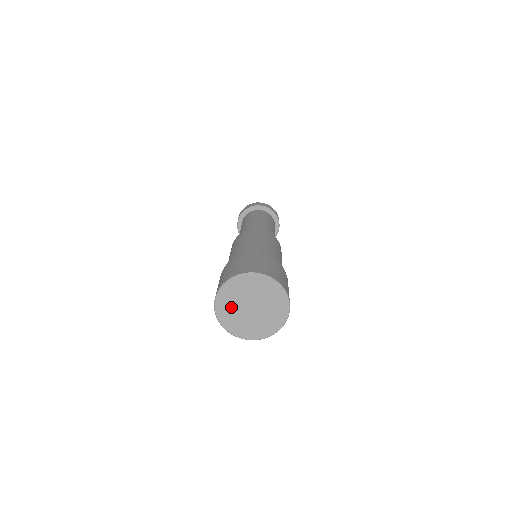
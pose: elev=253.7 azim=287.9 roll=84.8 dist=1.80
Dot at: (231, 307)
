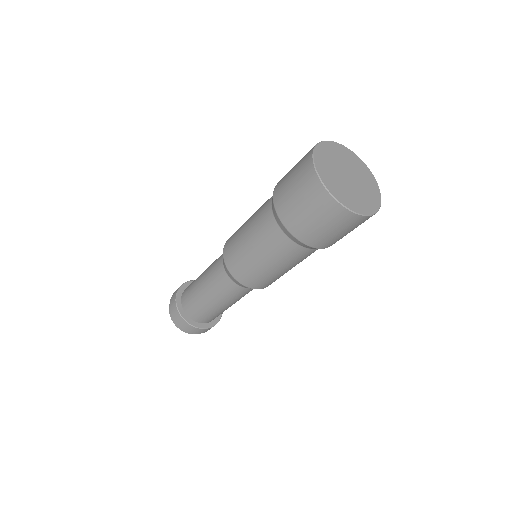
Dot at: (329, 164)
